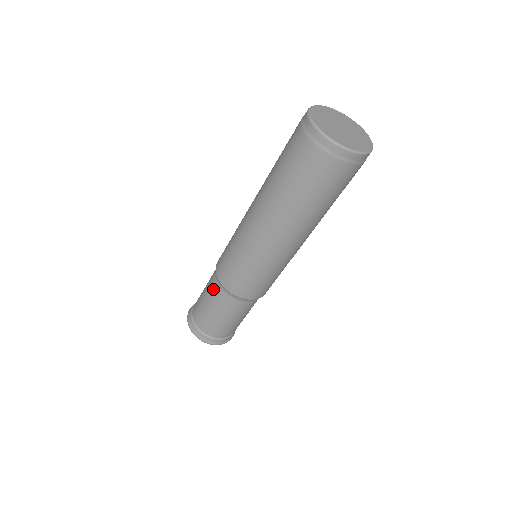
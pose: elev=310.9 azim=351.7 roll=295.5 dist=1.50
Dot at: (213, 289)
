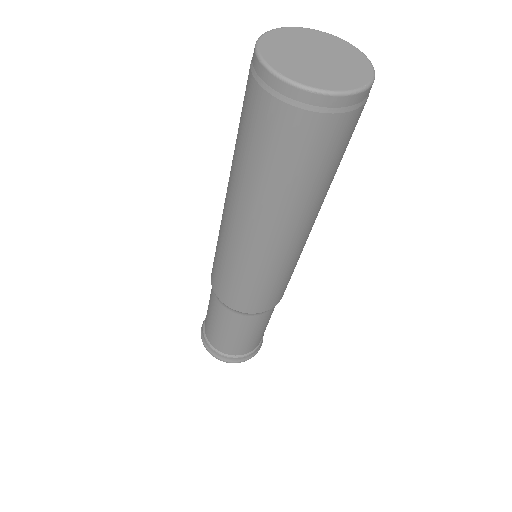
Dot at: (241, 323)
